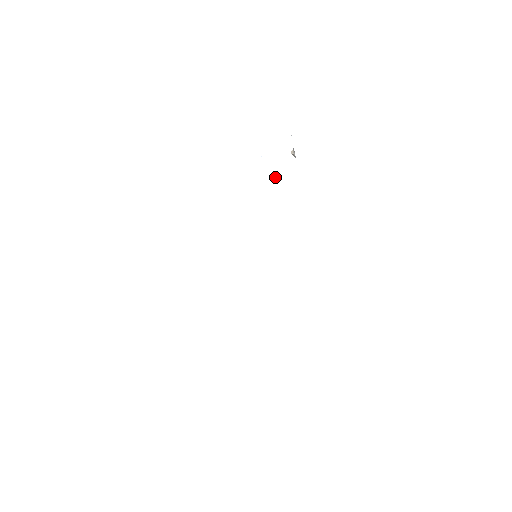
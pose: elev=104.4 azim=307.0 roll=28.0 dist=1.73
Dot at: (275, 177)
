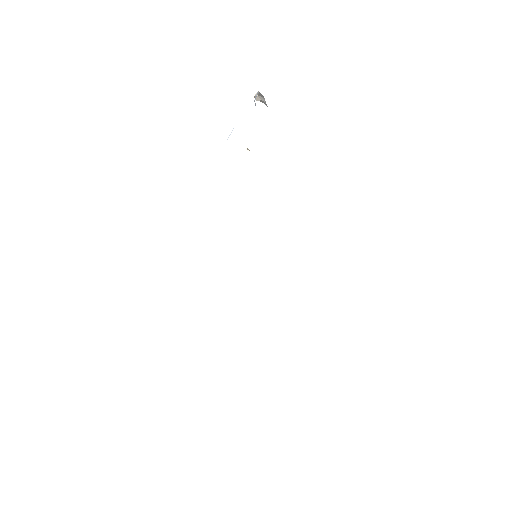
Dot at: (248, 150)
